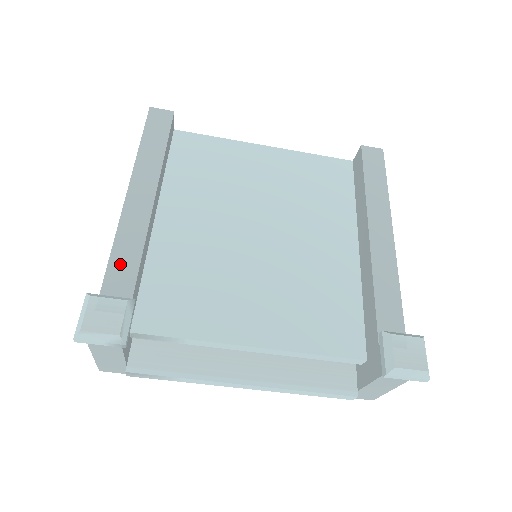
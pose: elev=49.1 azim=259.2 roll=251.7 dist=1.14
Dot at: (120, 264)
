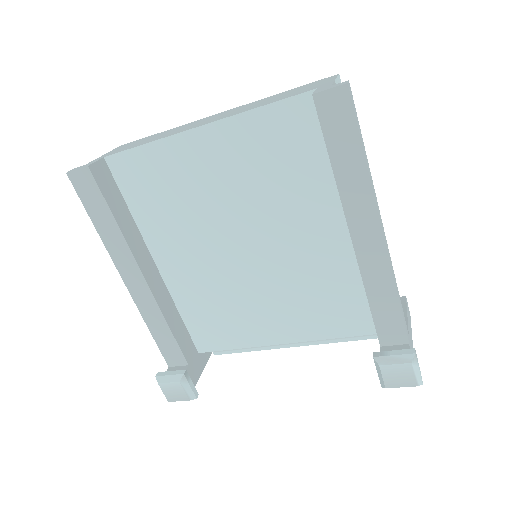
Dot at: (160, 336)
